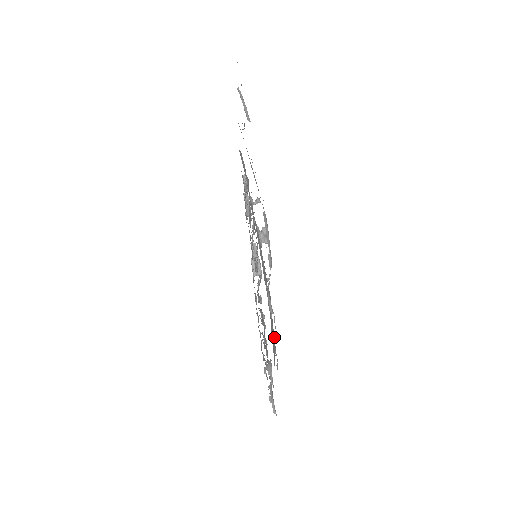
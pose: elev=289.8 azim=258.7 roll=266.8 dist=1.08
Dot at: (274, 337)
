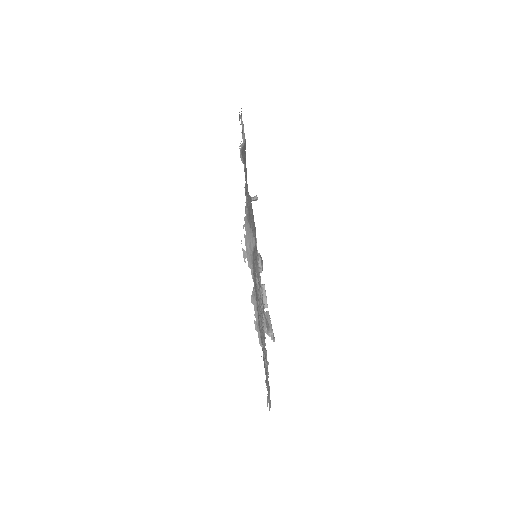
Dot at: (254, 230)
